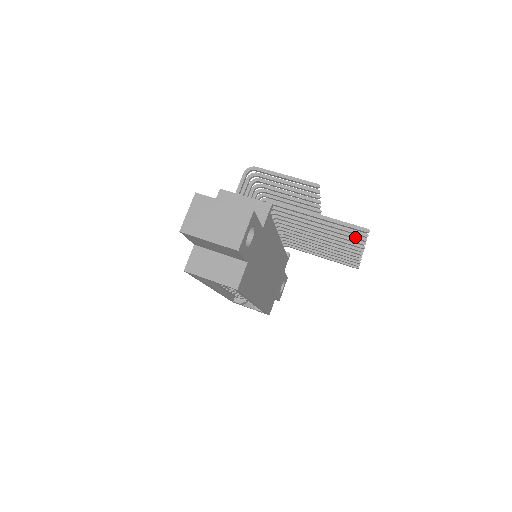
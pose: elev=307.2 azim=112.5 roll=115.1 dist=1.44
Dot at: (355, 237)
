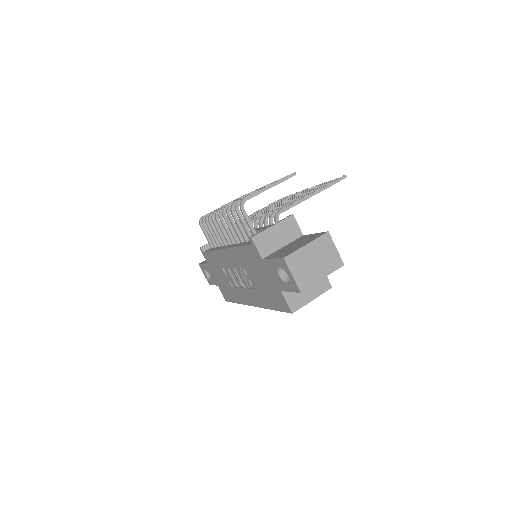
Dot at: occluded
